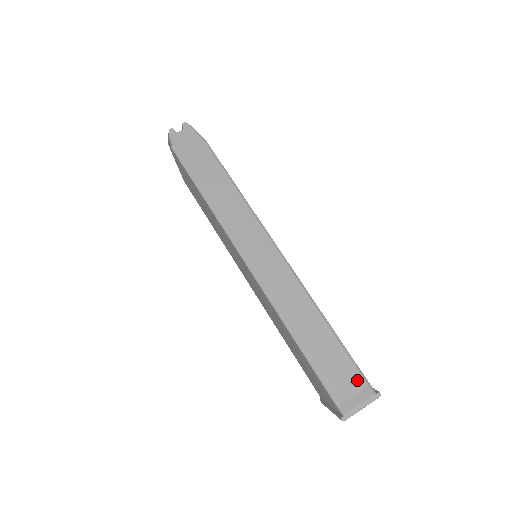
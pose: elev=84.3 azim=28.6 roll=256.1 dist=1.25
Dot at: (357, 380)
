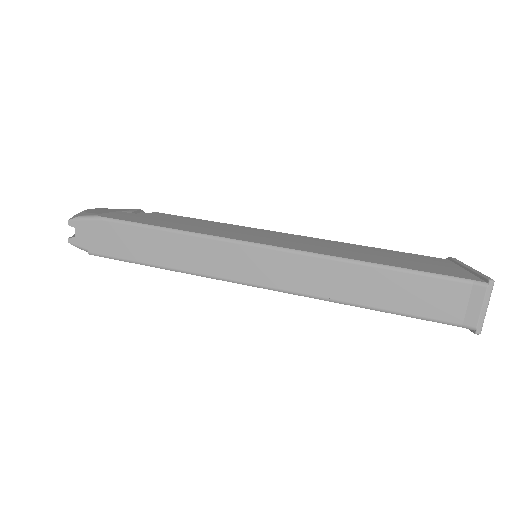
Dot at: (457, 289)
